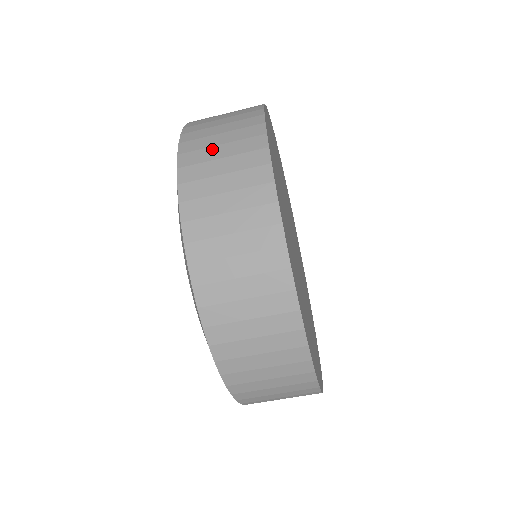
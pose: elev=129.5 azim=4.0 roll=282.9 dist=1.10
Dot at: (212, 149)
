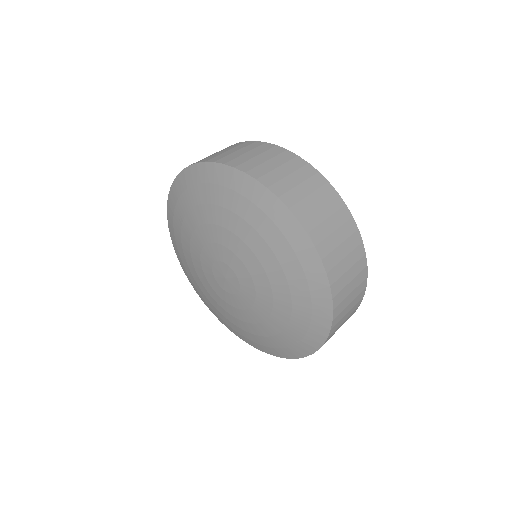
Dot at: (317, 211)
